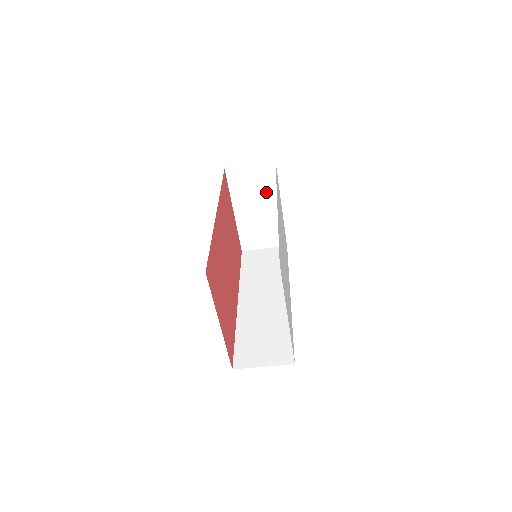
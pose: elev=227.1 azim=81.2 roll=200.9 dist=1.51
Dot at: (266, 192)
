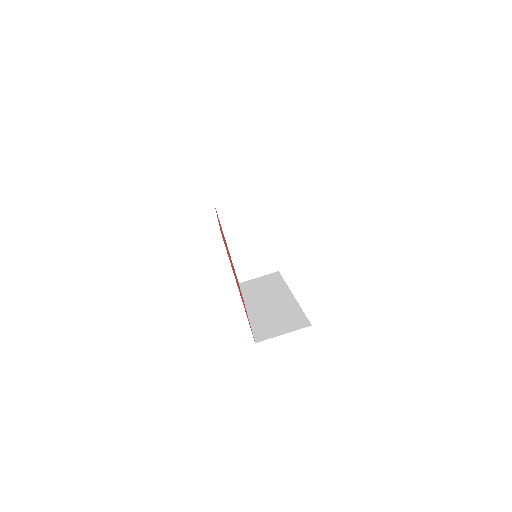
Dot at: (252, 221)
